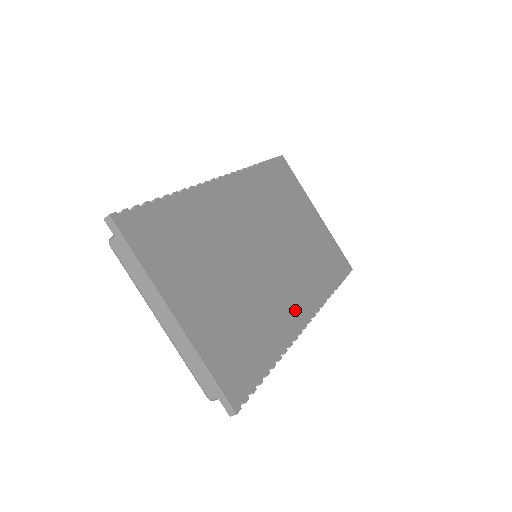
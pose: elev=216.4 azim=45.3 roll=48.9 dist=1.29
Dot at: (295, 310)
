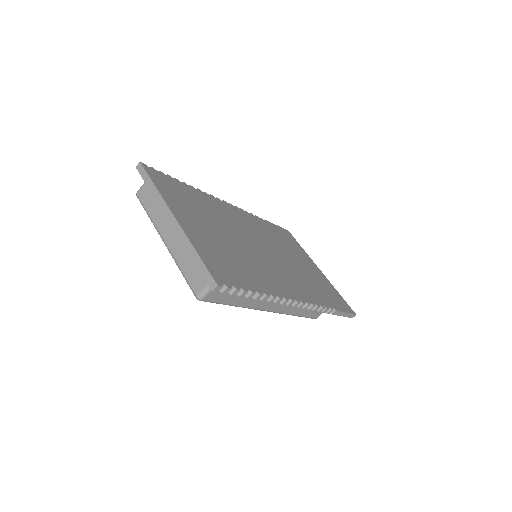
Dot at: (288, 288)
